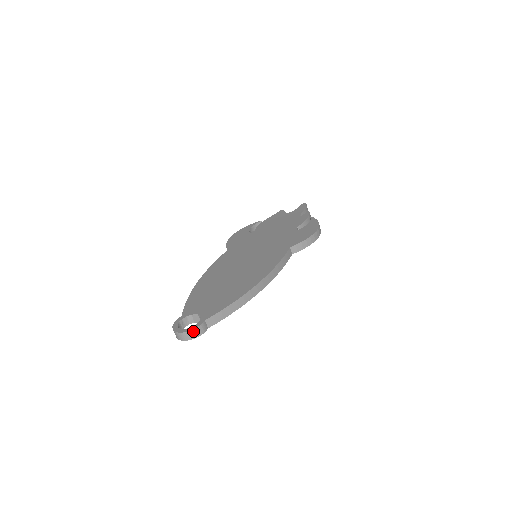
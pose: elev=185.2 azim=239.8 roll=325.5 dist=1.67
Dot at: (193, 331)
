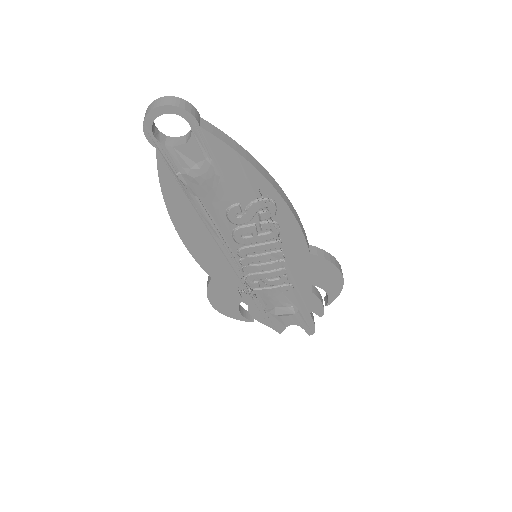
Dot at: (182, 101)
